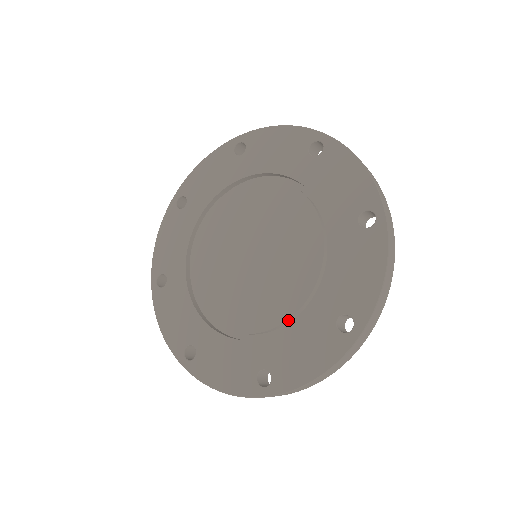
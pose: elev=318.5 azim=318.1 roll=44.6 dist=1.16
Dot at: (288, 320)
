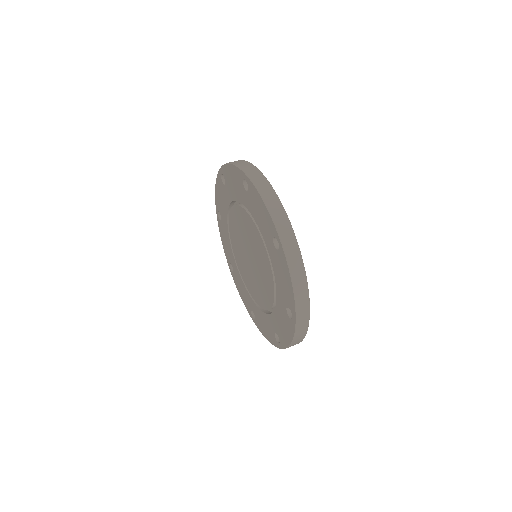
Dot at: (274, 304)
